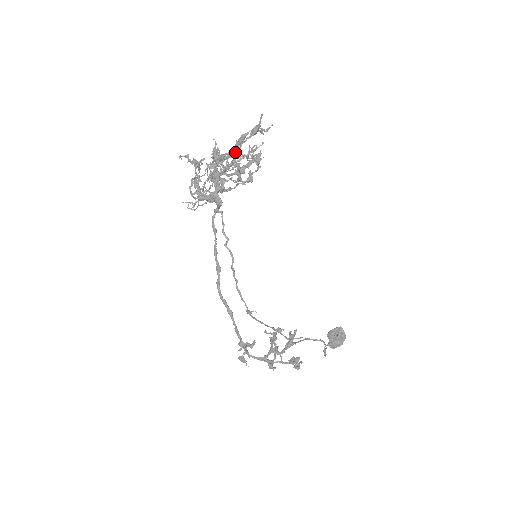
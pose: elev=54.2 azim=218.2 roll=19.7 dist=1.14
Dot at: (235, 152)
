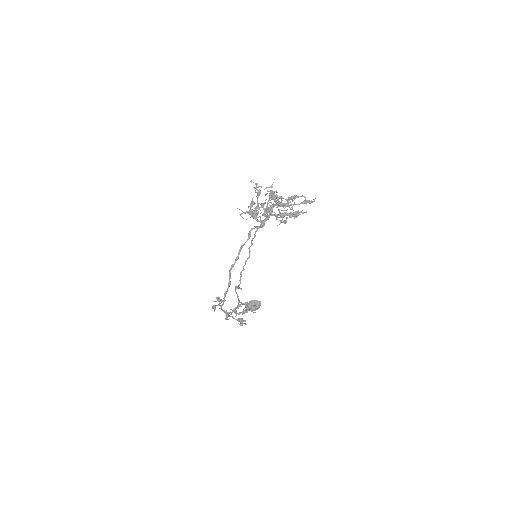
Dot at: (287, 204)
